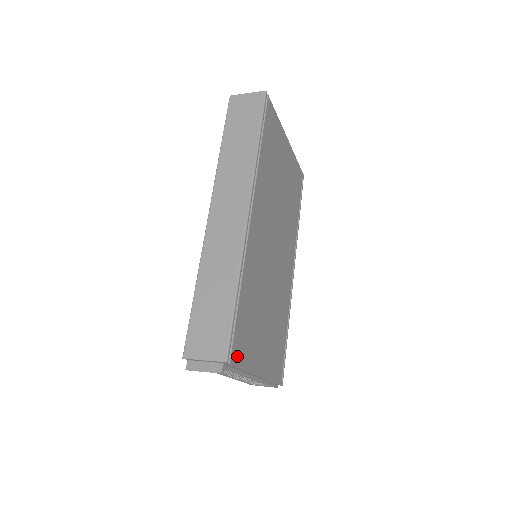
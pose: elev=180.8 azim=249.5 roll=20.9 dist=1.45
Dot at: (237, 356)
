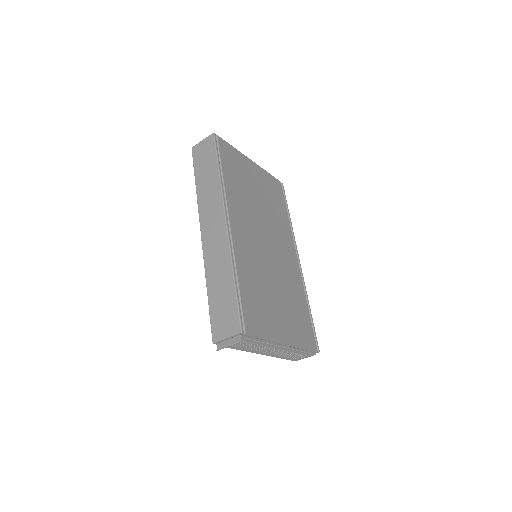
Dot at: (252, 328)
